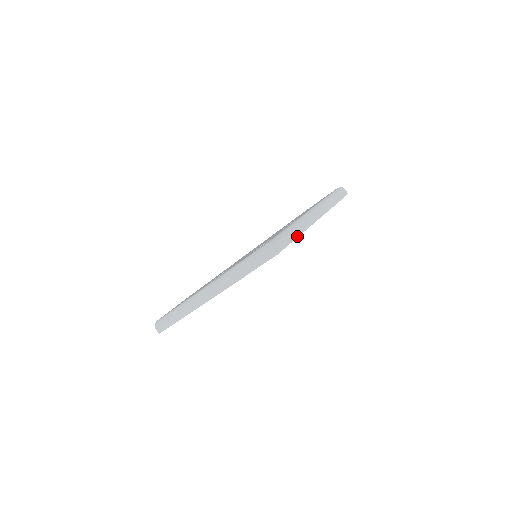
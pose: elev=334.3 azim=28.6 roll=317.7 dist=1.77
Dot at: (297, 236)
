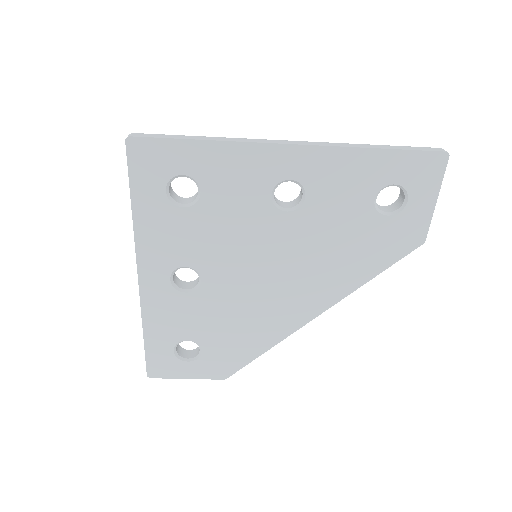
Dot at: (201, 139)
